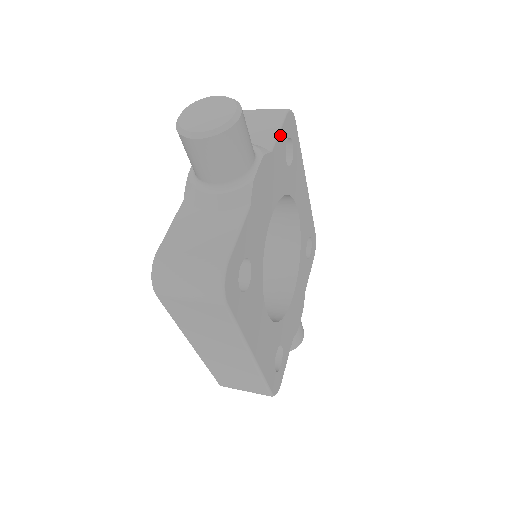
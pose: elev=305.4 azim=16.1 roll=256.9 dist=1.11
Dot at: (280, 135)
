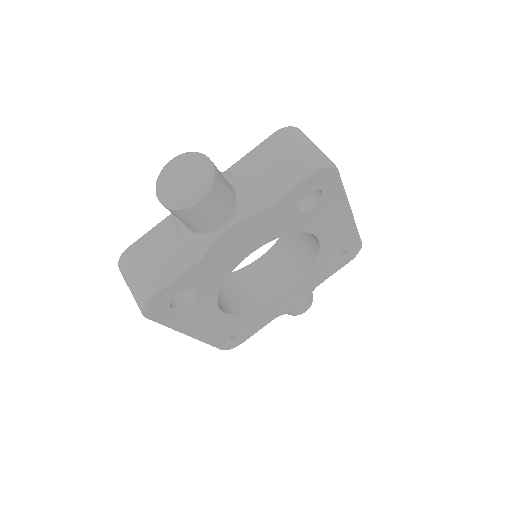
Dot at: (289, 194)
